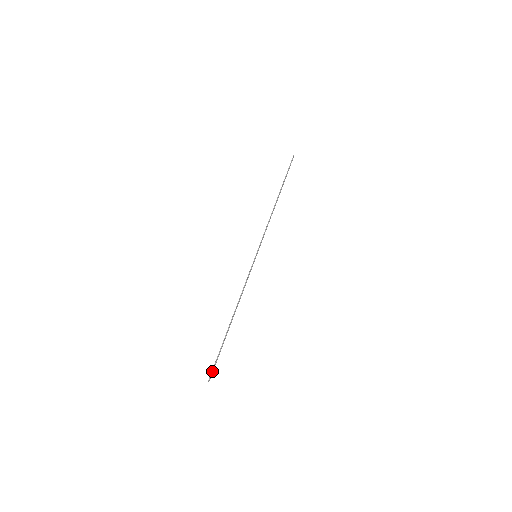
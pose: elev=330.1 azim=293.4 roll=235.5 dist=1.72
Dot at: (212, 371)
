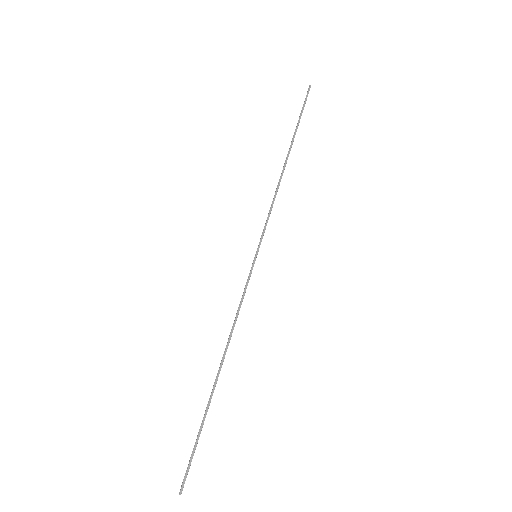
Dot at: (185, 474)
